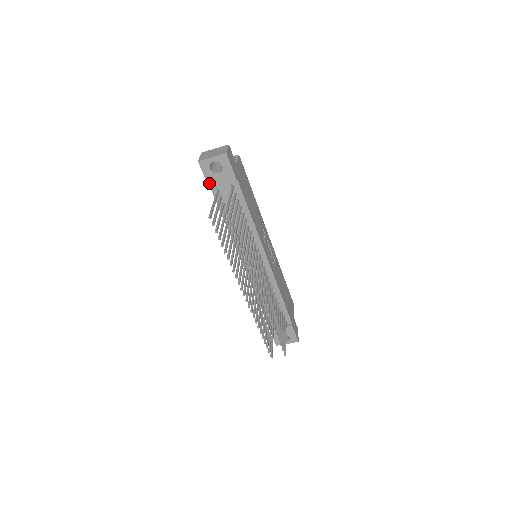
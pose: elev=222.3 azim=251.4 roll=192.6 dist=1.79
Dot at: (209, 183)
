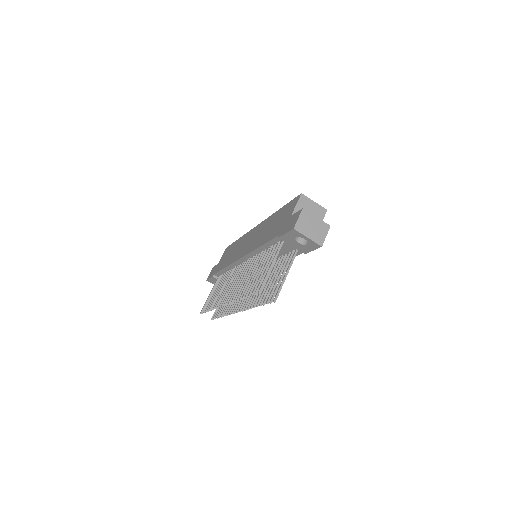
Dot at: (283, 237)
